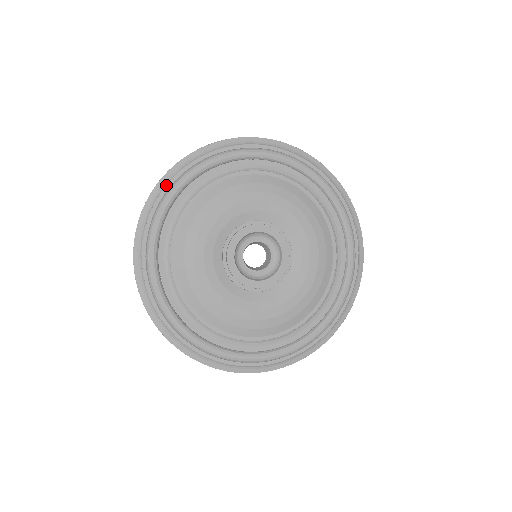
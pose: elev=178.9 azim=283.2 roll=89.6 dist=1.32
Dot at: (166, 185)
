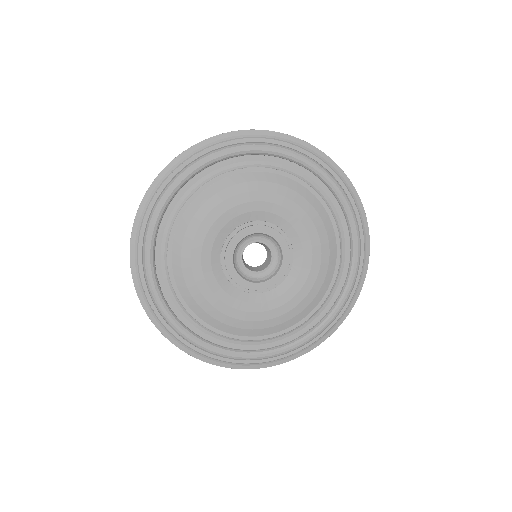
Dot at: (178, 167)
